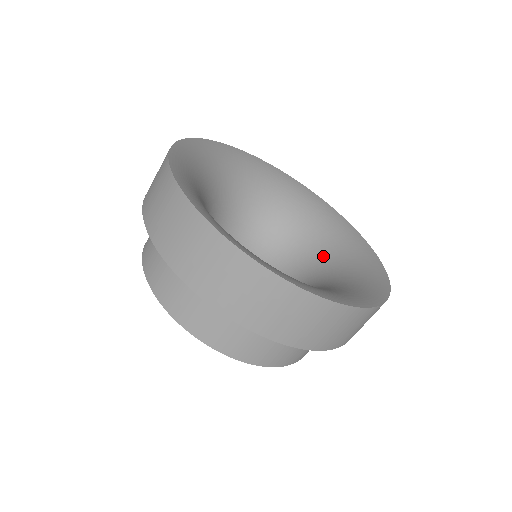
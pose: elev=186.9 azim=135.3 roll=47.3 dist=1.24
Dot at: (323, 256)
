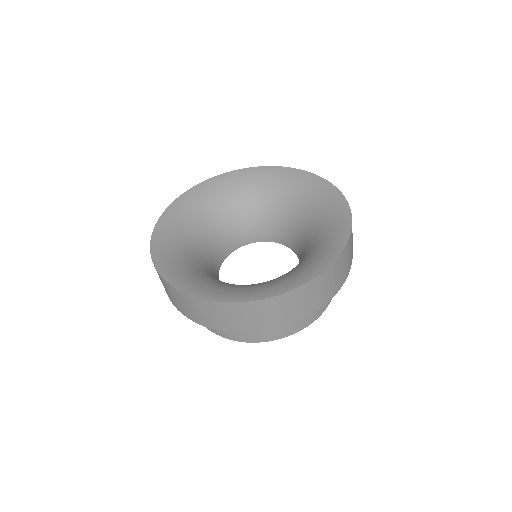
Dot at: (306, 253)
